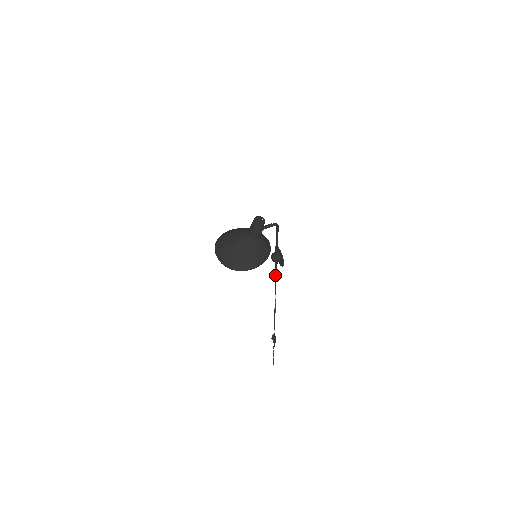
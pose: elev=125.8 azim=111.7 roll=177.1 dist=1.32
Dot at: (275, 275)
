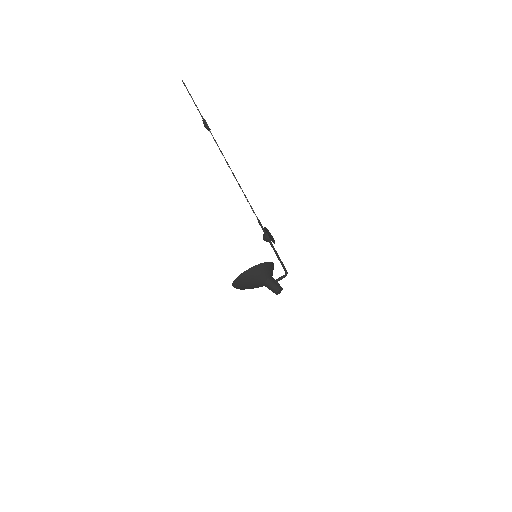
Dot at: (255, 215)
